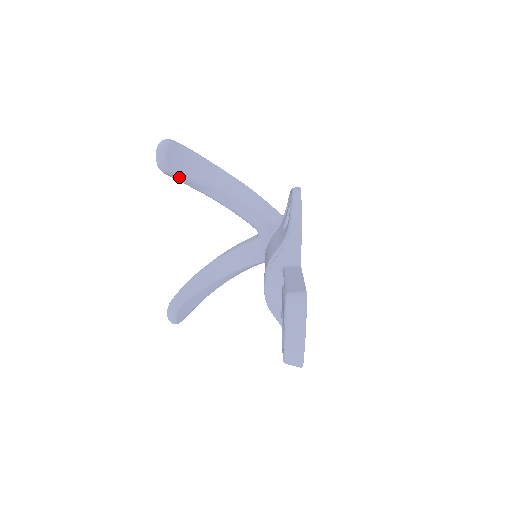
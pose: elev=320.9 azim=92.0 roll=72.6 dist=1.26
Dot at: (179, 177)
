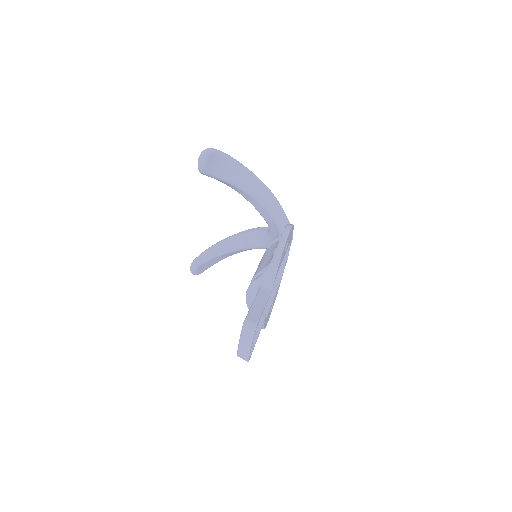
Dot at: (214, 178)
